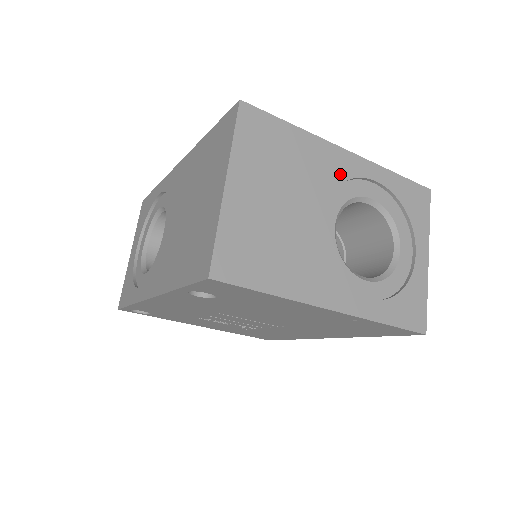
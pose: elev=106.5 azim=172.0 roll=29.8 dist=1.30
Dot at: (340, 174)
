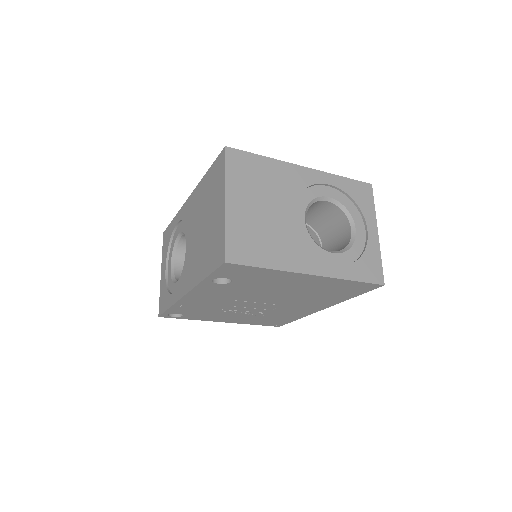
Dot at: (302, 184)
